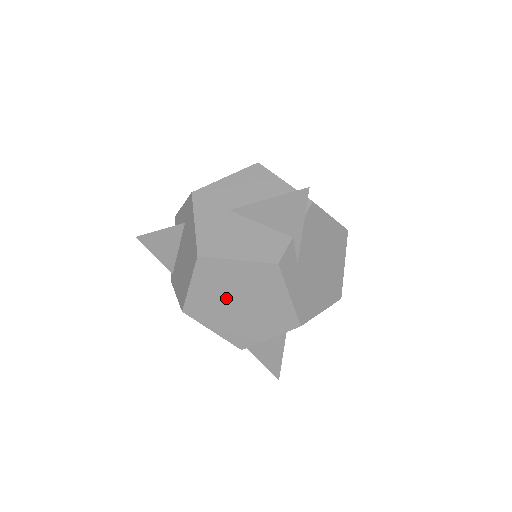
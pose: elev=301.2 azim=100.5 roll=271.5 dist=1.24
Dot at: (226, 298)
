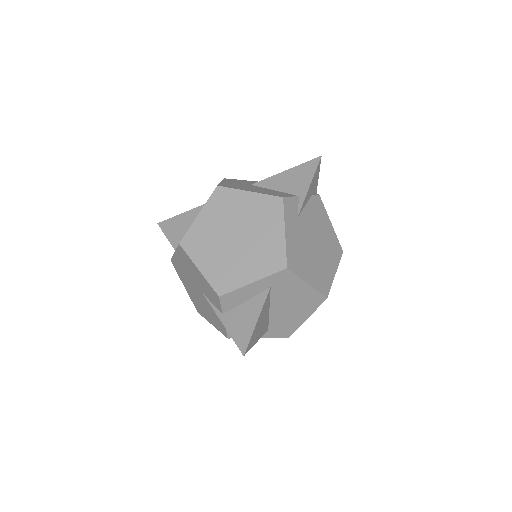
Dot at: (226, 230)
